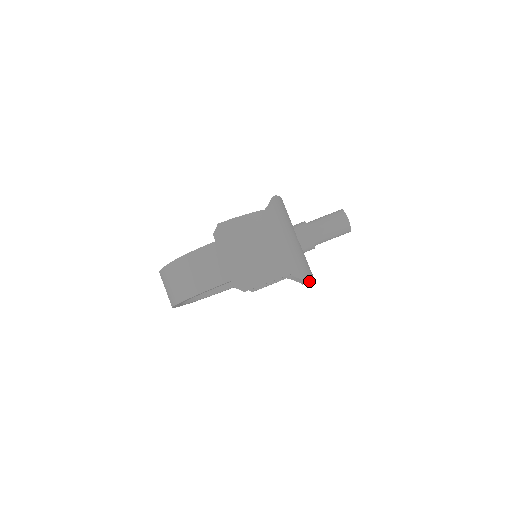
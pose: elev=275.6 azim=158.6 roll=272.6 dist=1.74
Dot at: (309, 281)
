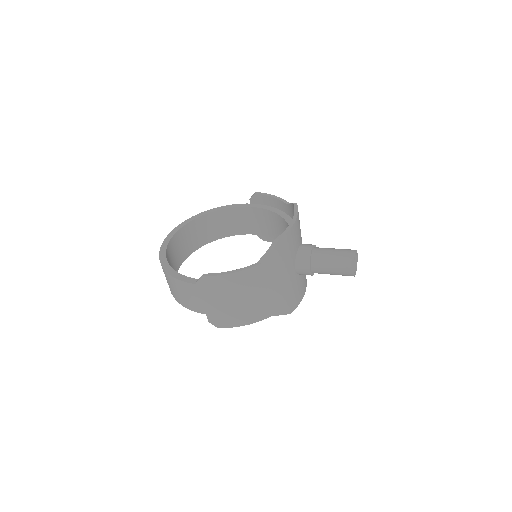
Dot at: occluded
